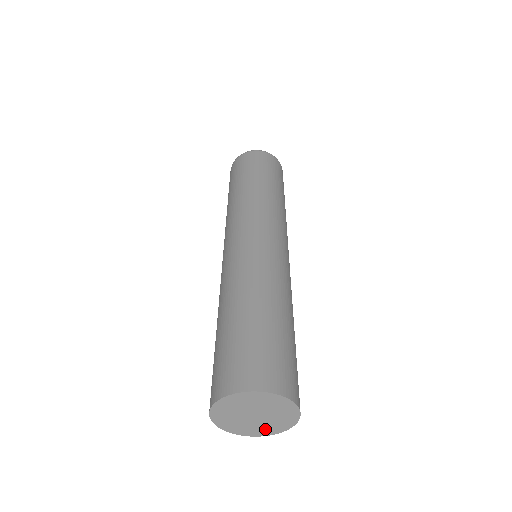
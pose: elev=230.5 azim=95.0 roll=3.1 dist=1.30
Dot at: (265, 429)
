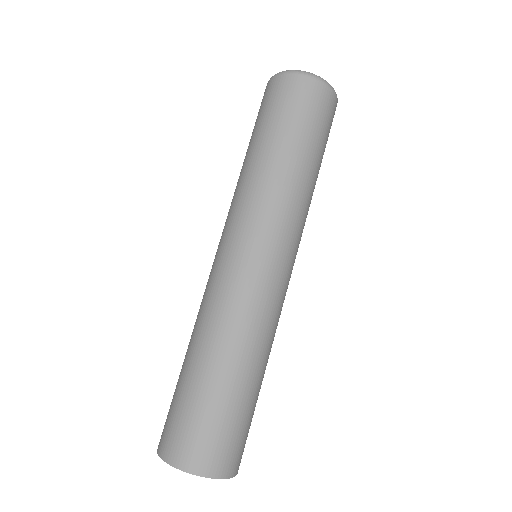
Dot at: occluded
